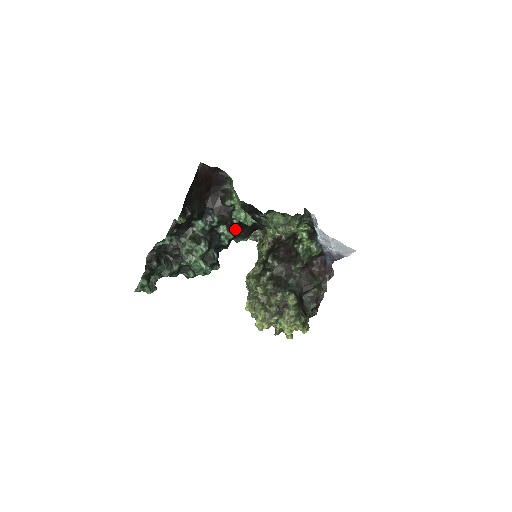
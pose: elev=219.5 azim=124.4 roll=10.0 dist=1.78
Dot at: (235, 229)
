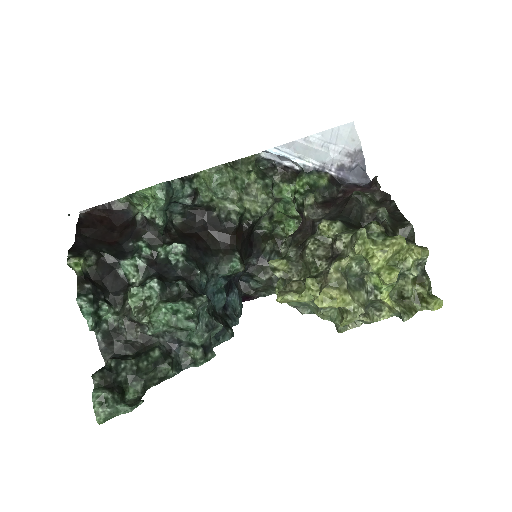
Dot at: (185, 243)
